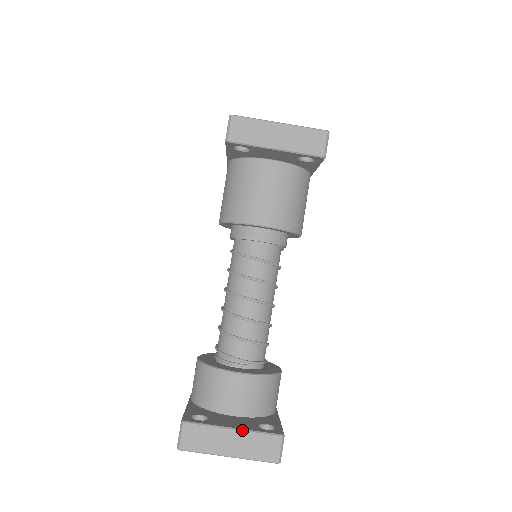
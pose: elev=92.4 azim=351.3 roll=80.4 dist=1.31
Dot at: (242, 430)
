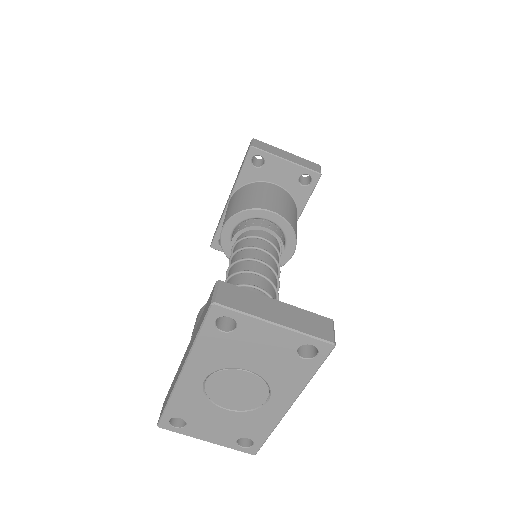
Dot at: occluded
